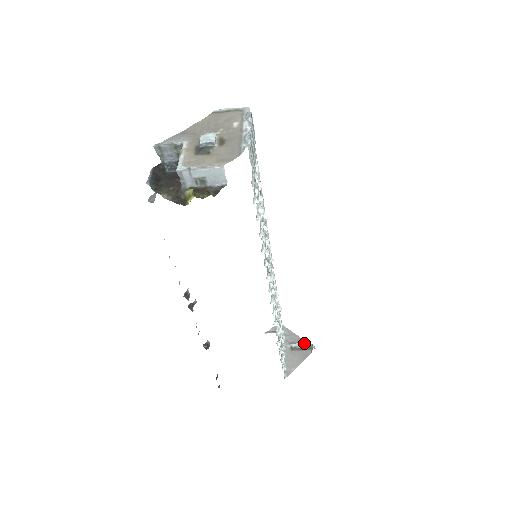
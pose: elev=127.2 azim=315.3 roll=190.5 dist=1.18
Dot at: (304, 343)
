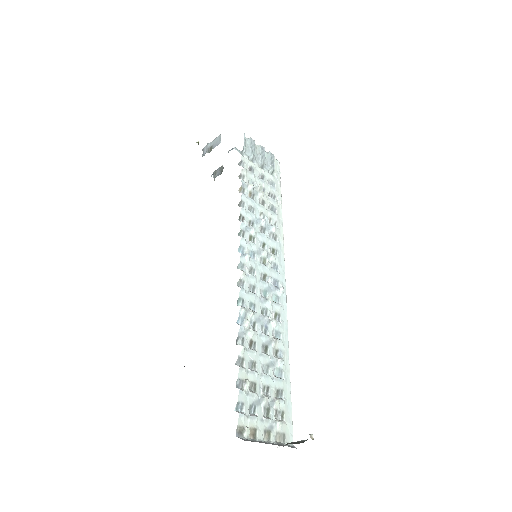
Dot at: (305, 440)
